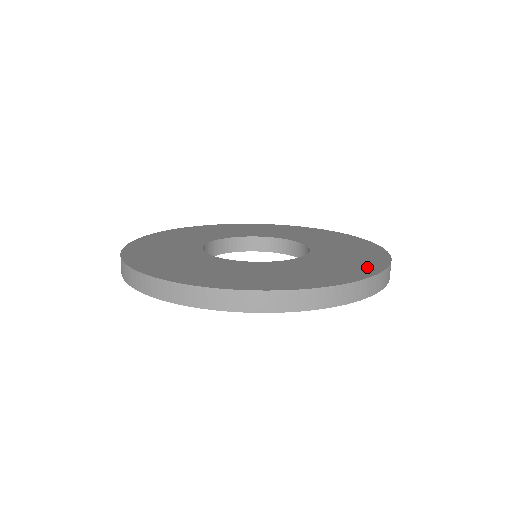
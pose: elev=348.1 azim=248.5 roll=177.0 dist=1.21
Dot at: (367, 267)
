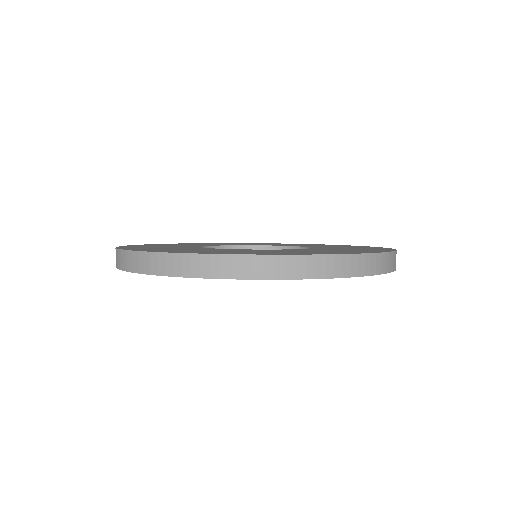
Dot at: (379, 249)
